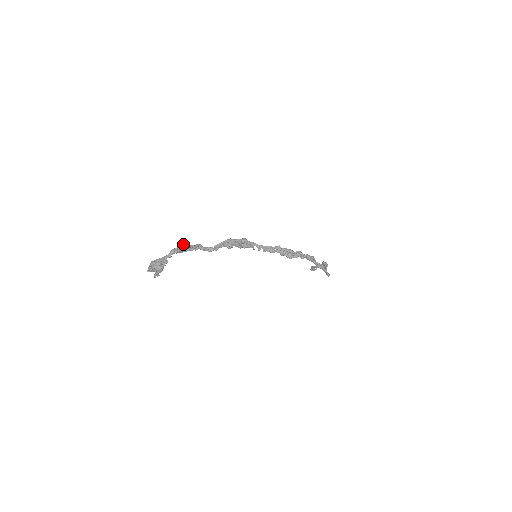
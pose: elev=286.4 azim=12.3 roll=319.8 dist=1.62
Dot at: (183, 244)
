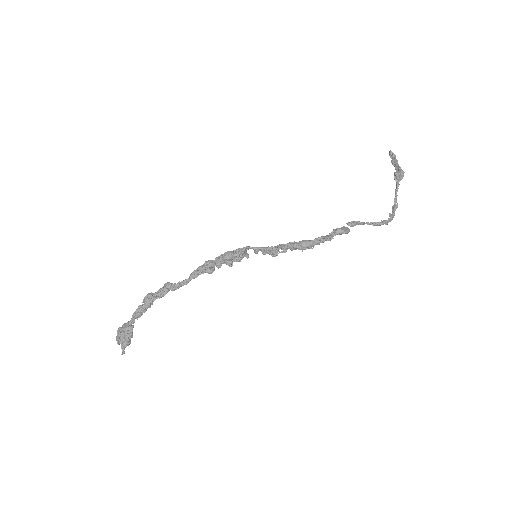
Dot at: (144, 300)
